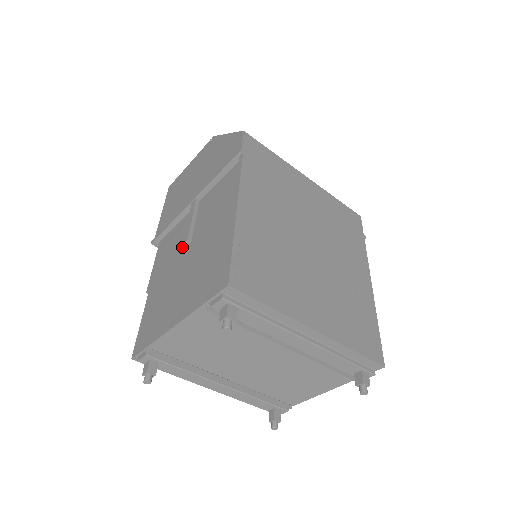
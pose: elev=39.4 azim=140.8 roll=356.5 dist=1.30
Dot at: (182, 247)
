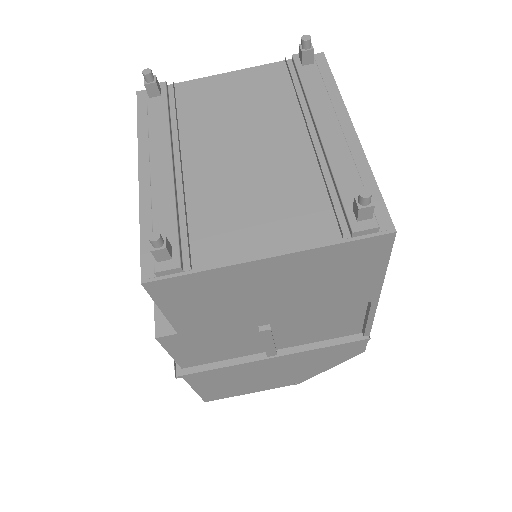
Dot at: occluded
